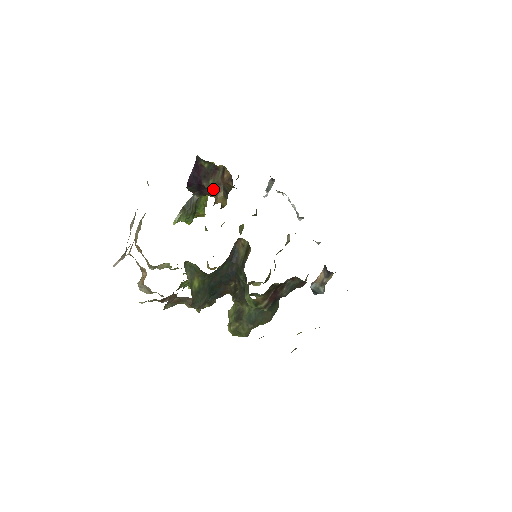
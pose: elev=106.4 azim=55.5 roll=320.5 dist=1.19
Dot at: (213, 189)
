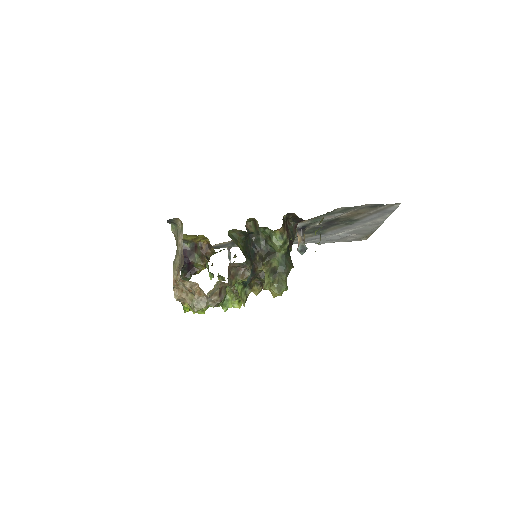
Dot at: (199, 260)
